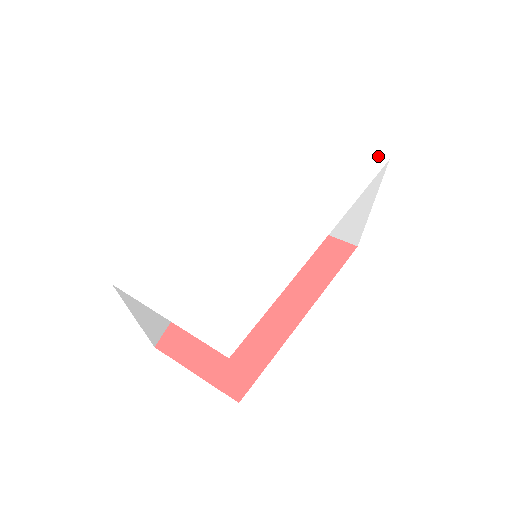
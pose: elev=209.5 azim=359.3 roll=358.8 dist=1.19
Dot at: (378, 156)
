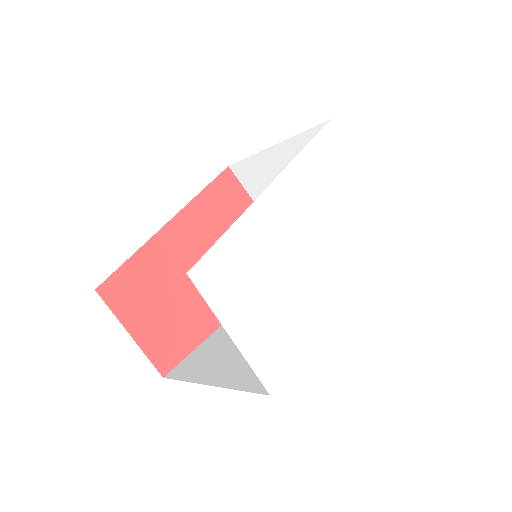
Dot at: occluded
